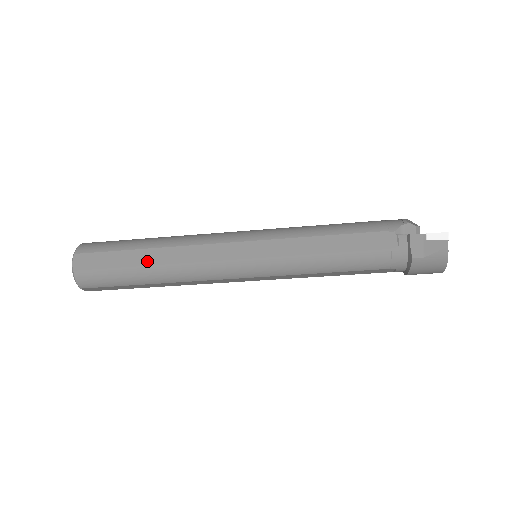
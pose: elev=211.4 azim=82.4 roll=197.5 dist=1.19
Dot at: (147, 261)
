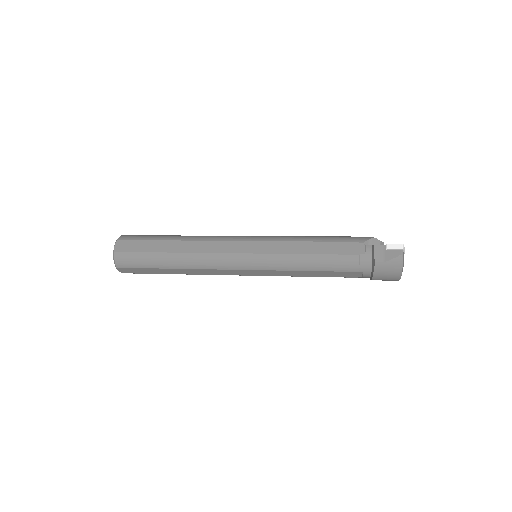
Dot at: (172, 249)
